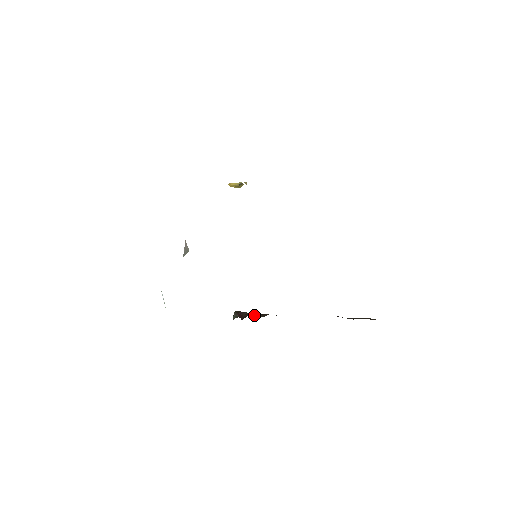
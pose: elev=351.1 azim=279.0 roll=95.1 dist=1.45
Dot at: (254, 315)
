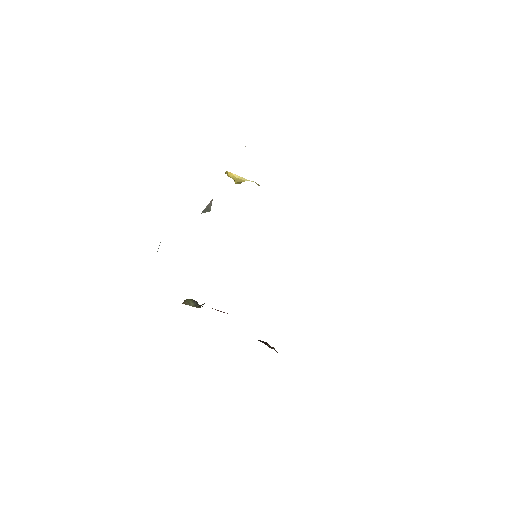
Dot at: (223, 312)
